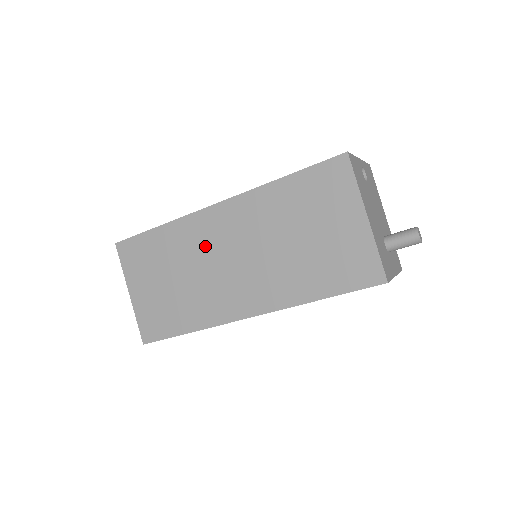
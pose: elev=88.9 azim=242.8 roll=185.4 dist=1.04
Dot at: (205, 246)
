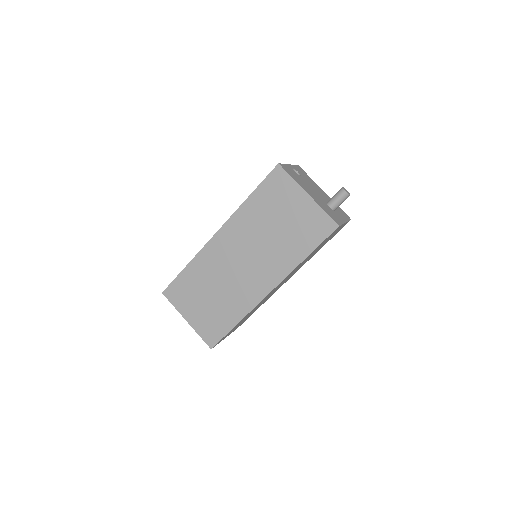
Dot at: (221, 263)
